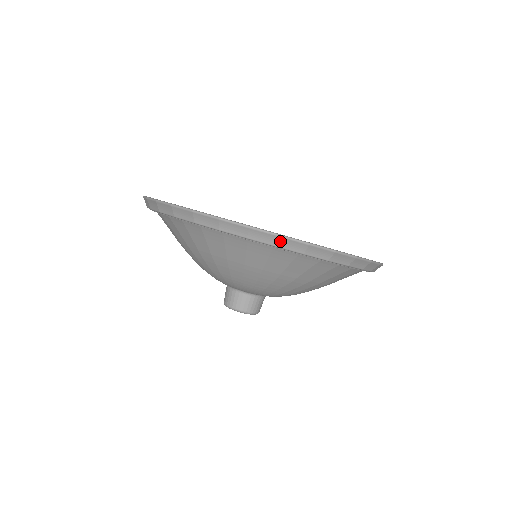
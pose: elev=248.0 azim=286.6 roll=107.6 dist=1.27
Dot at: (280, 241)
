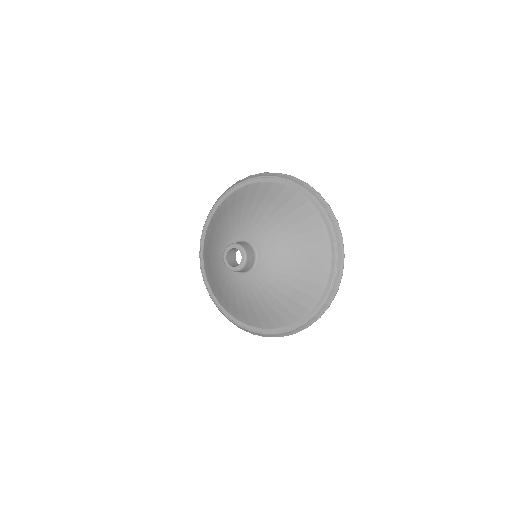
Dot at: (305, 185)
